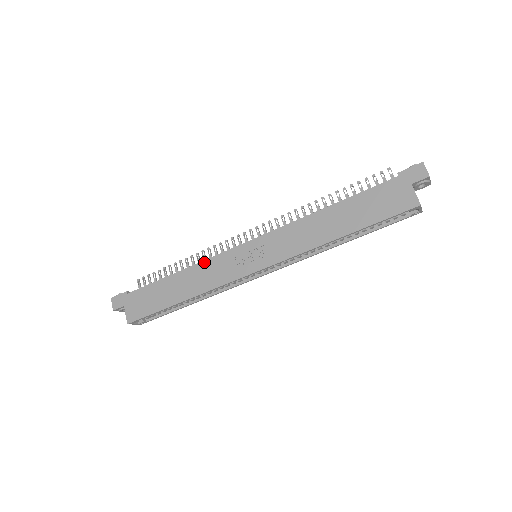
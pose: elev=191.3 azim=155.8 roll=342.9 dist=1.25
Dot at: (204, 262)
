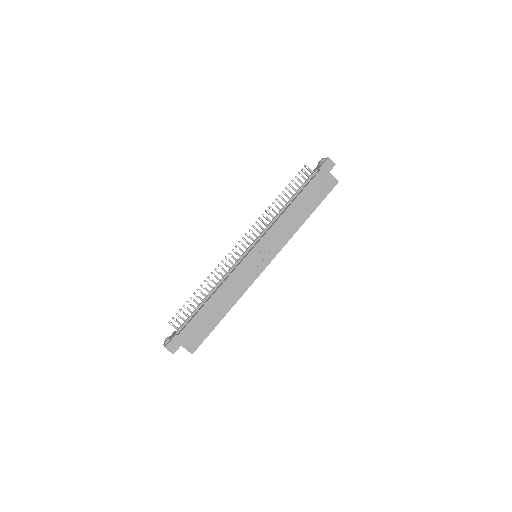
Dot at: (228, 279)
